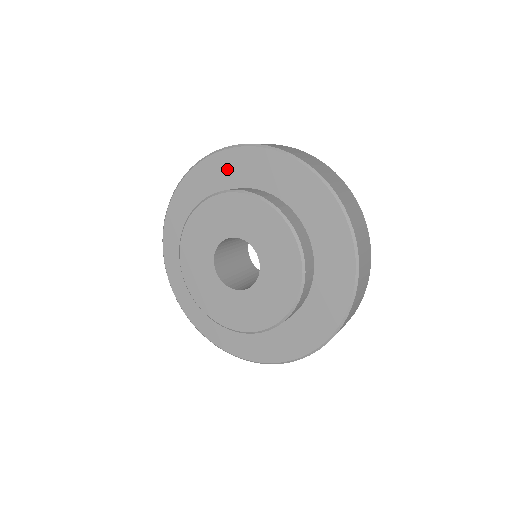
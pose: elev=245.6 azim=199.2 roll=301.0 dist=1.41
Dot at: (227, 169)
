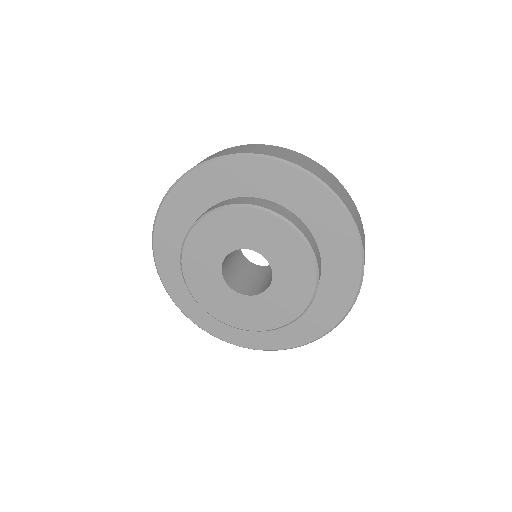
Dot at: (248, 176)
